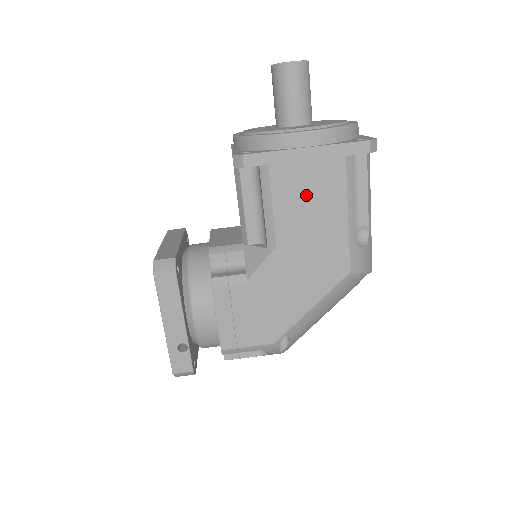
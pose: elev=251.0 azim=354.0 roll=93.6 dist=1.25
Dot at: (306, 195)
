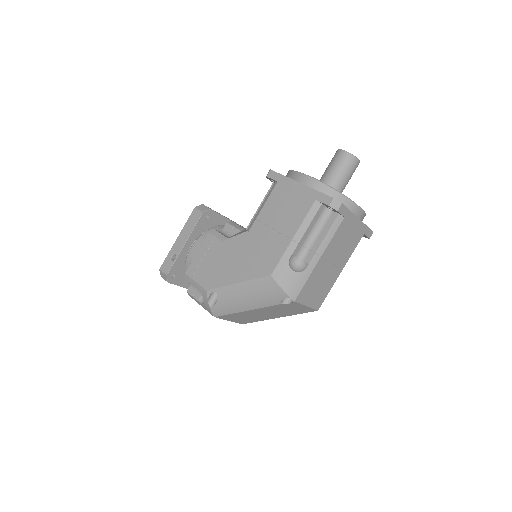
Dot at: (282, 210)
